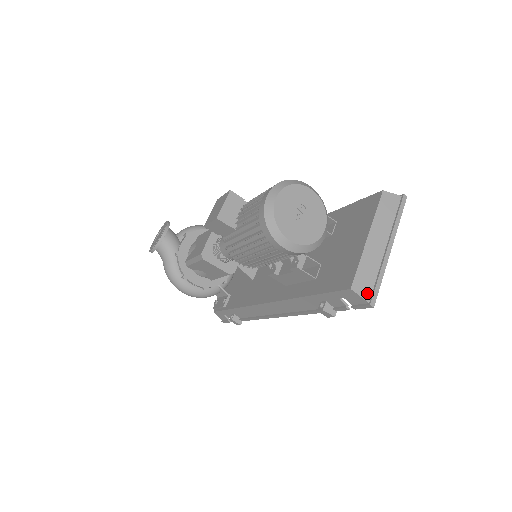
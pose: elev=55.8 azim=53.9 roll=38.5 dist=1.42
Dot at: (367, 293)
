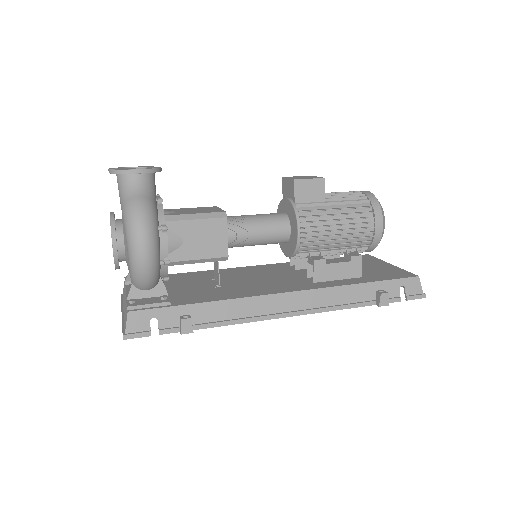
Dot at: (419, 288)
